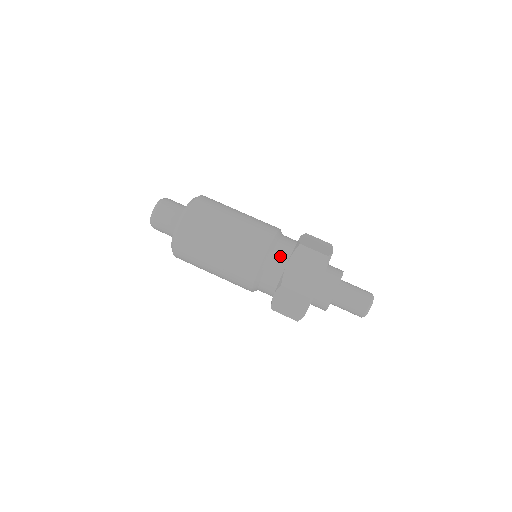
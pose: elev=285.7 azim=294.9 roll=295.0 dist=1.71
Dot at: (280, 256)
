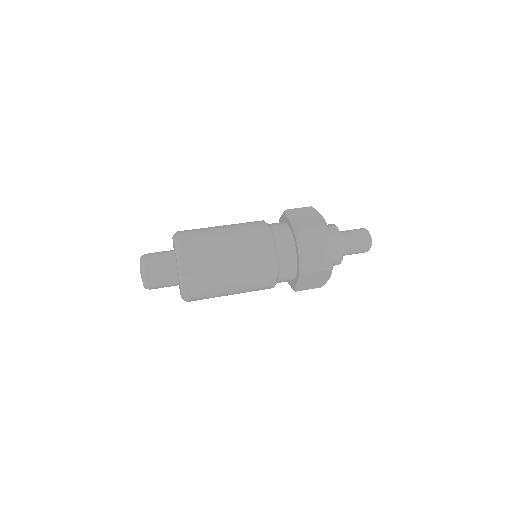
Dot at: (278, 225)
